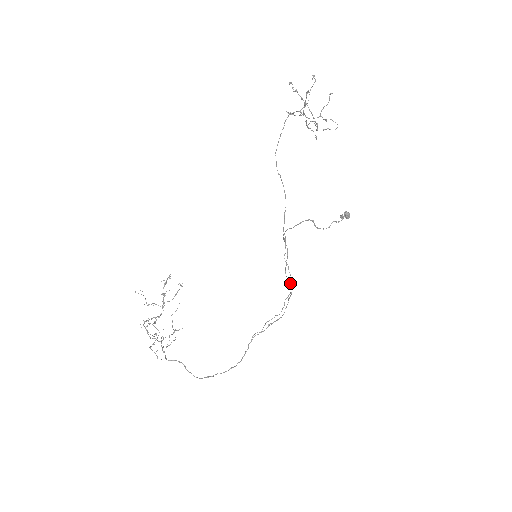
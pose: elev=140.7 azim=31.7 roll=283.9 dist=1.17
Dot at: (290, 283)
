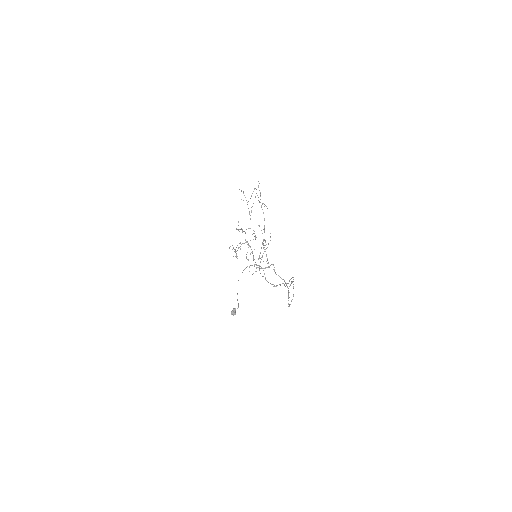
Dot at: (272, 284)
